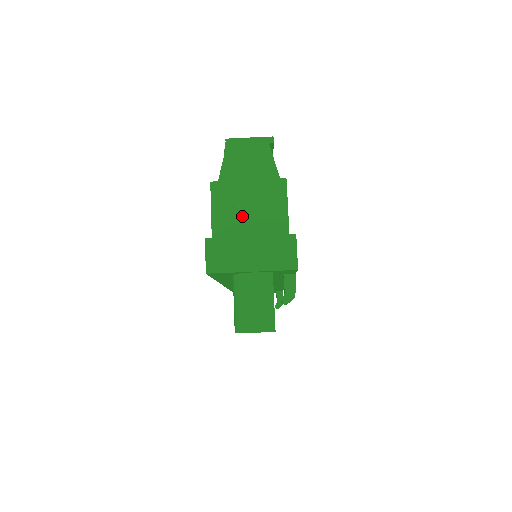
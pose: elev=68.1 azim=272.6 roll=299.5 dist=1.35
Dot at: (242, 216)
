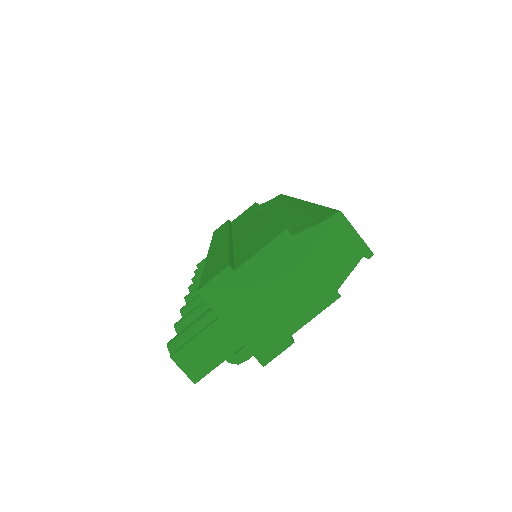
Dot at: (276, 283)
